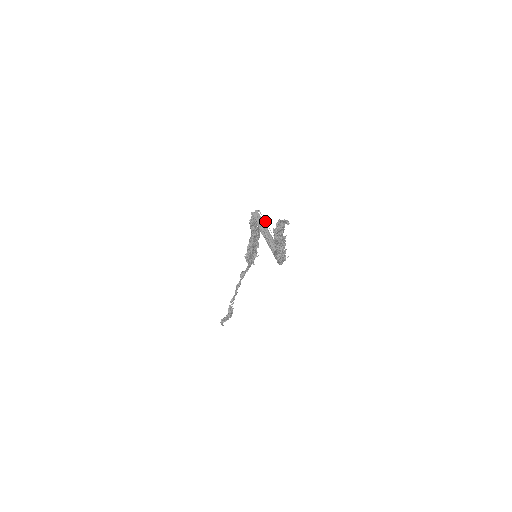
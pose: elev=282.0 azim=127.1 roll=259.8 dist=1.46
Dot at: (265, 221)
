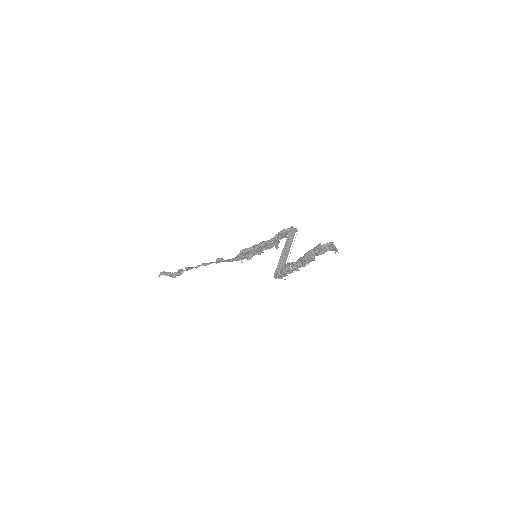
Dot at: occluded
